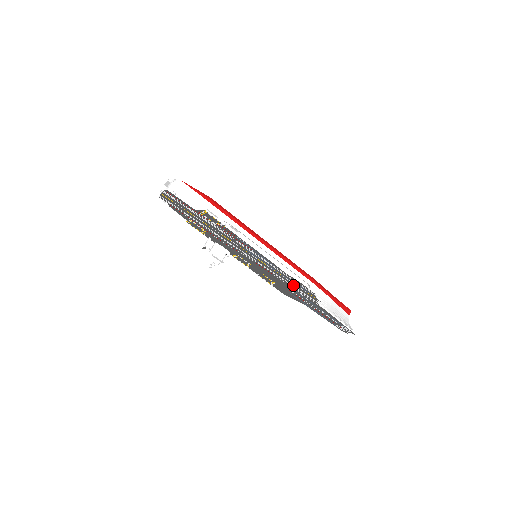
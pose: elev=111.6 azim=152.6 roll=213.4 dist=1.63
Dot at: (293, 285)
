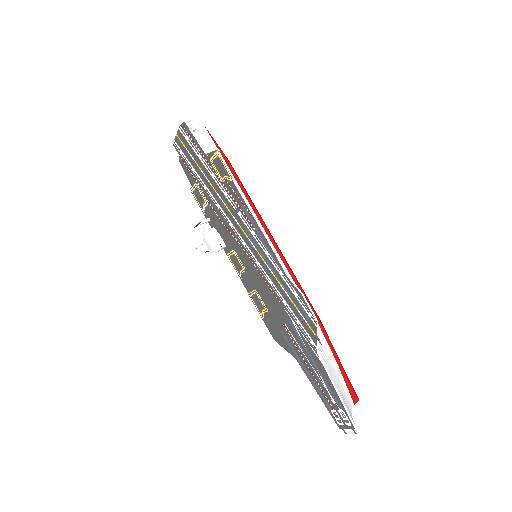
Dot at: (290, 307)
